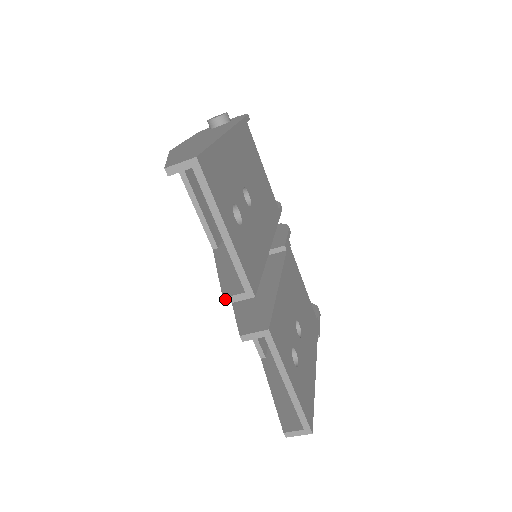
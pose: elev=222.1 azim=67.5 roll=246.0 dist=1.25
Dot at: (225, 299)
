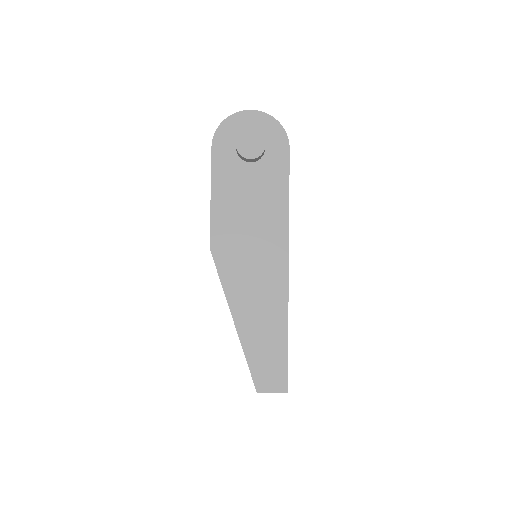
Dot at: occluded
